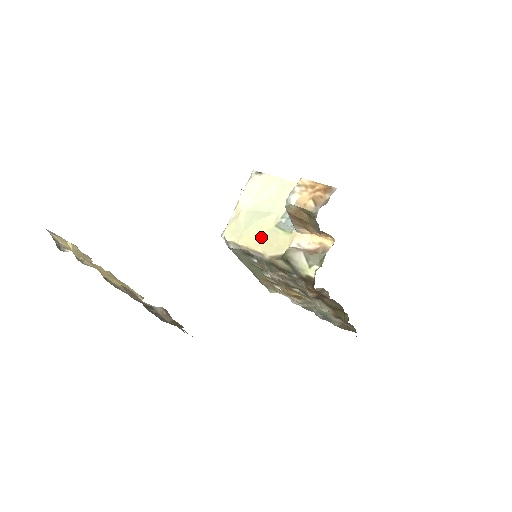
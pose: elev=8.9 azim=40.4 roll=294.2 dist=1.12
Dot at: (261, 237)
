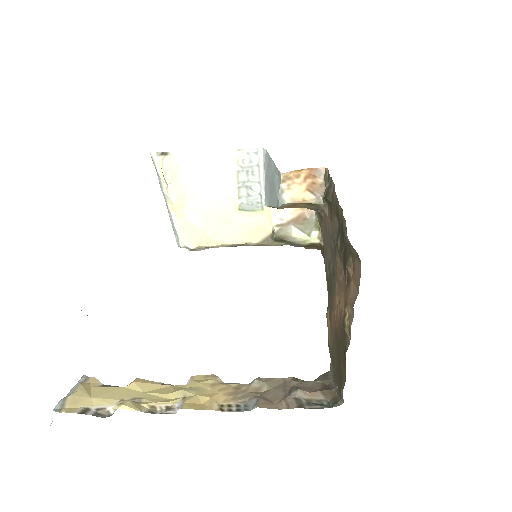
Dot at: (232, 229)
